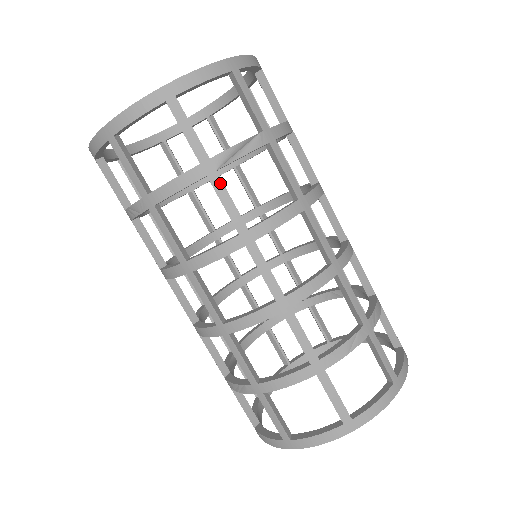
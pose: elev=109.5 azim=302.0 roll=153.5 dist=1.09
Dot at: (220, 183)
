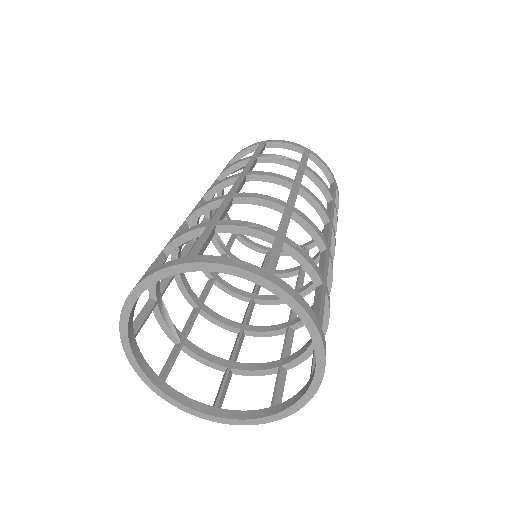
Dot at: (254, 160)
